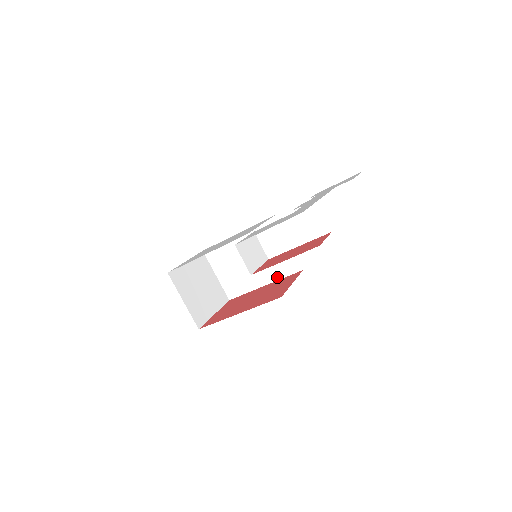
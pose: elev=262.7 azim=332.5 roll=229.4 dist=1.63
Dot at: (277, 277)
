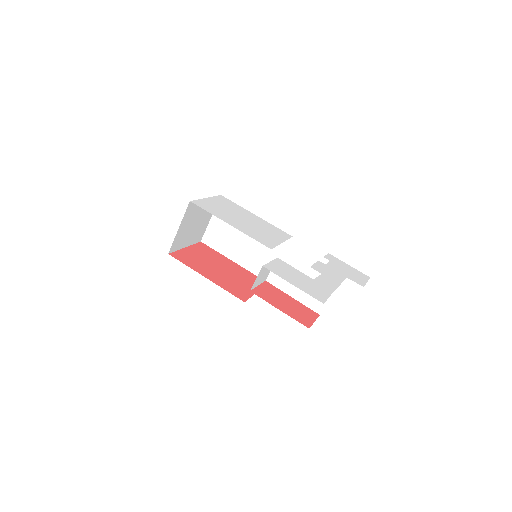
Dot at: (248, 267)
